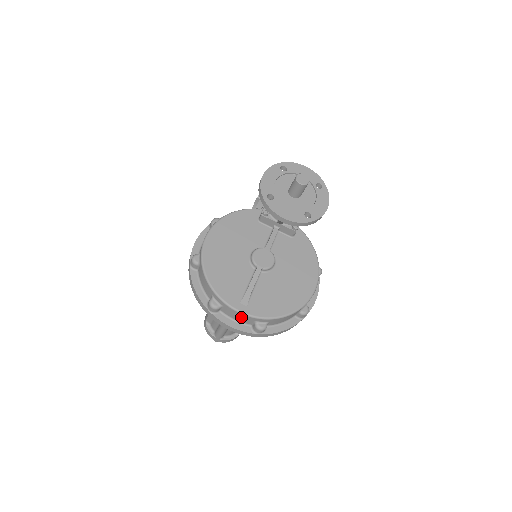
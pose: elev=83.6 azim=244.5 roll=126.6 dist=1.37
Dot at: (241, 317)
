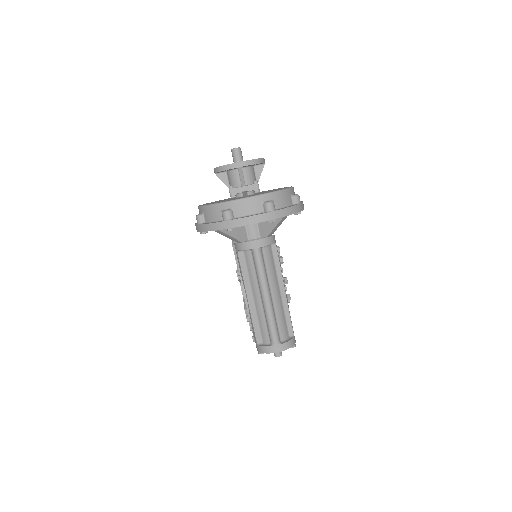
Dot at: (250, 205)
